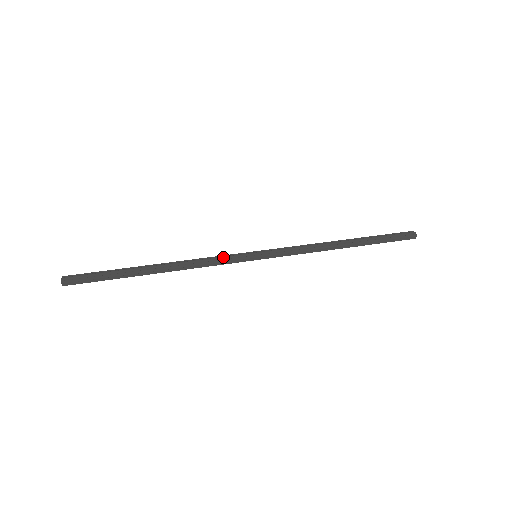
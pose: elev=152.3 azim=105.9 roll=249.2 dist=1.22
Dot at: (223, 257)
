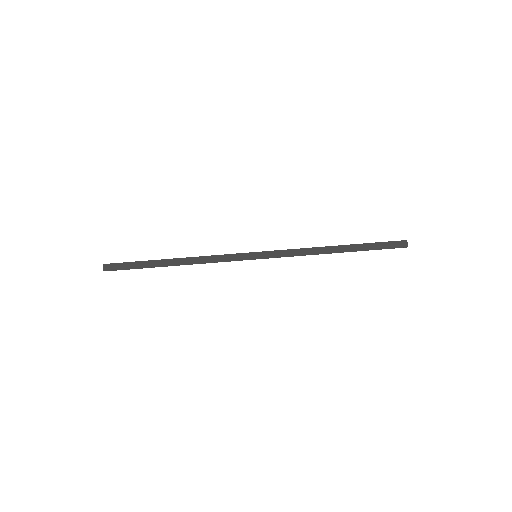
Dot at: (228, 258)
